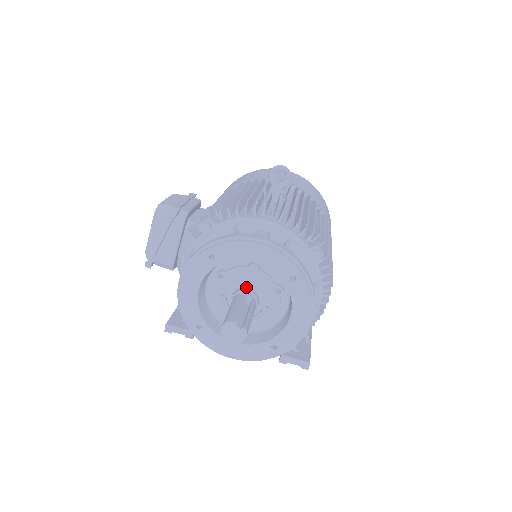
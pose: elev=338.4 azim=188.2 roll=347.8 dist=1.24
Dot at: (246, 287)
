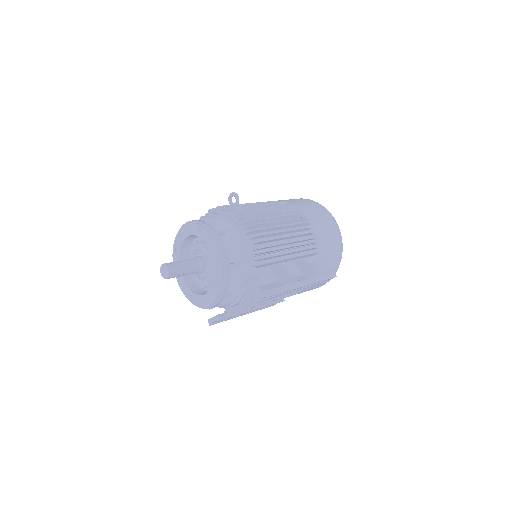
Dot at: occluded
